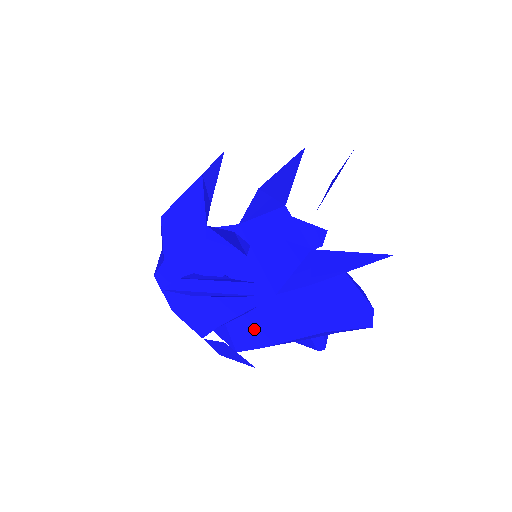
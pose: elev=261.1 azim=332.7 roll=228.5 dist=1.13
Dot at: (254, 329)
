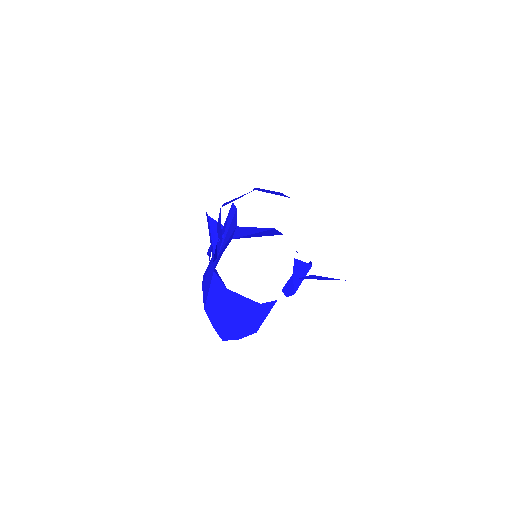
Dot at: (208, 275)
